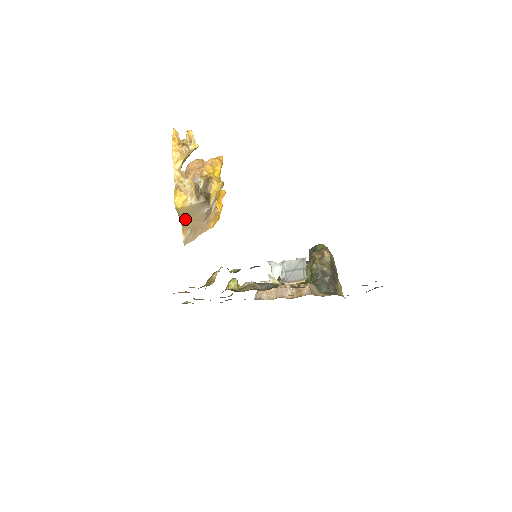
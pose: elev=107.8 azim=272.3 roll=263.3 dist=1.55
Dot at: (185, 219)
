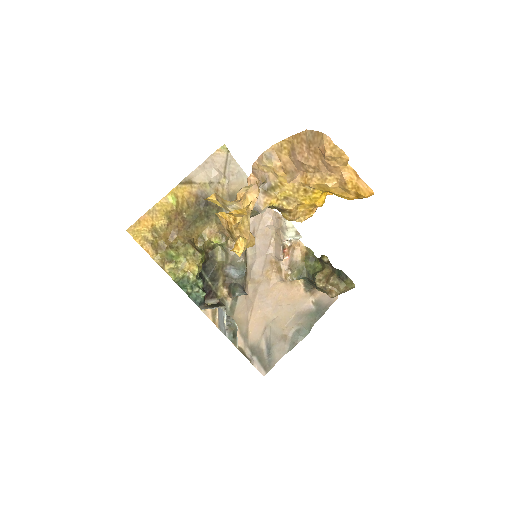
Dot at: occluded
